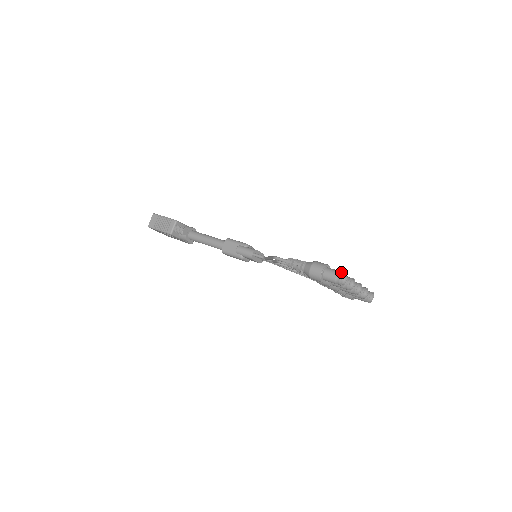
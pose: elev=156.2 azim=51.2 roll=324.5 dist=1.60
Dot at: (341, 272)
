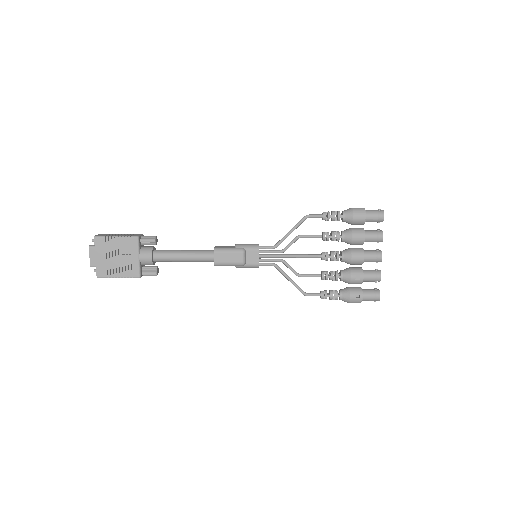
Dot at: occluded
